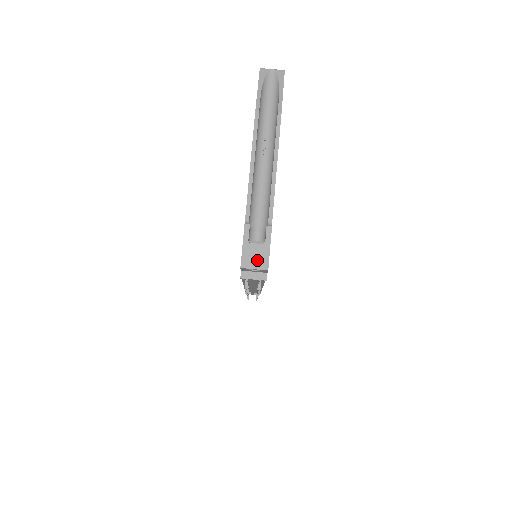
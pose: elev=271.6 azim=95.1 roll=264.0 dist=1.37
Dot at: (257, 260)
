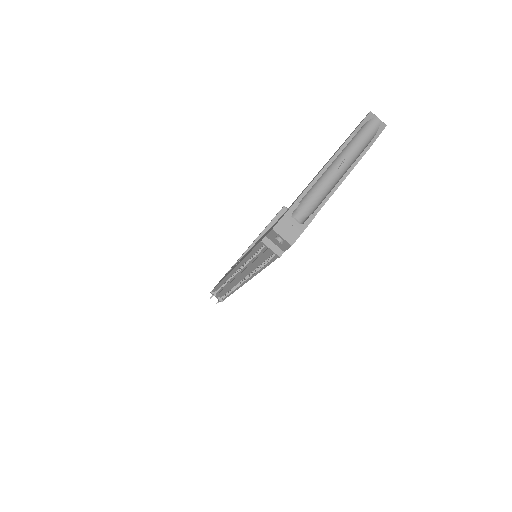
Dot at: (289, 232)
